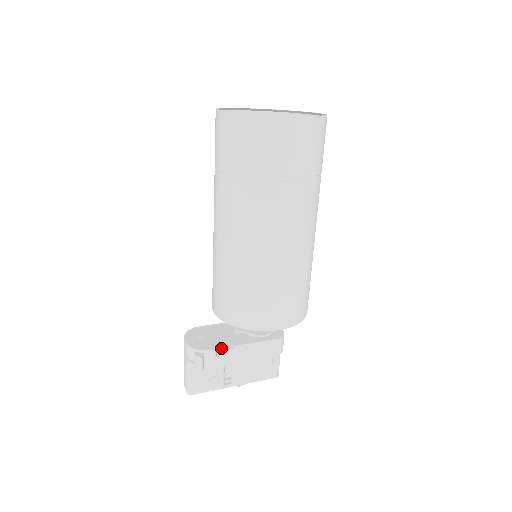
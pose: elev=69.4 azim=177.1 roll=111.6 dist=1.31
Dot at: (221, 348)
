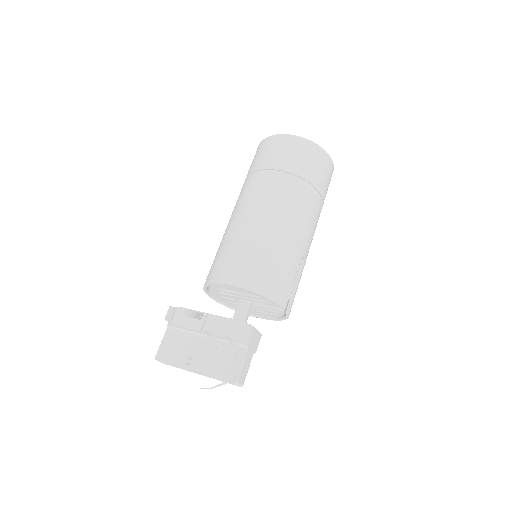
Dot at: (190, 309)
